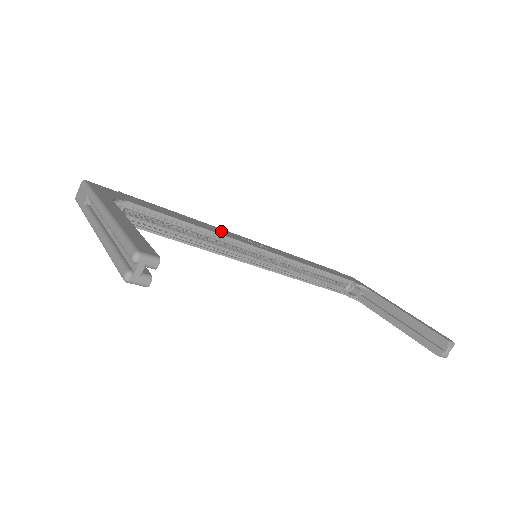
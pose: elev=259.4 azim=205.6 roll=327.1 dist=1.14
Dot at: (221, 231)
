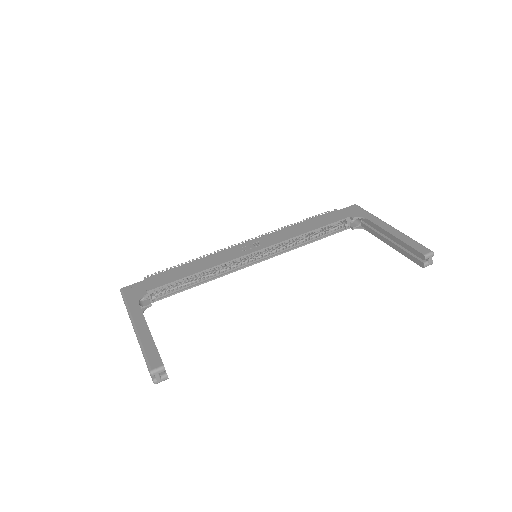
Dot at: (222, 257)
